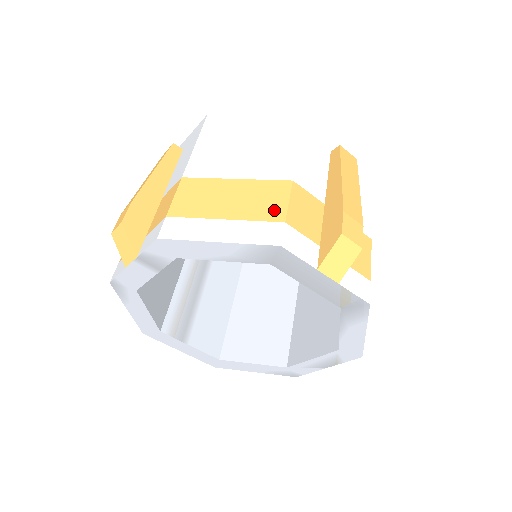
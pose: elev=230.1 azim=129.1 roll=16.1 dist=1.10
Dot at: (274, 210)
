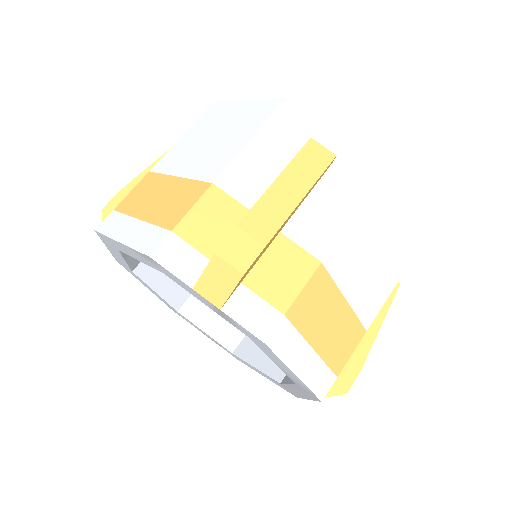
Dot at: (341, 359)
